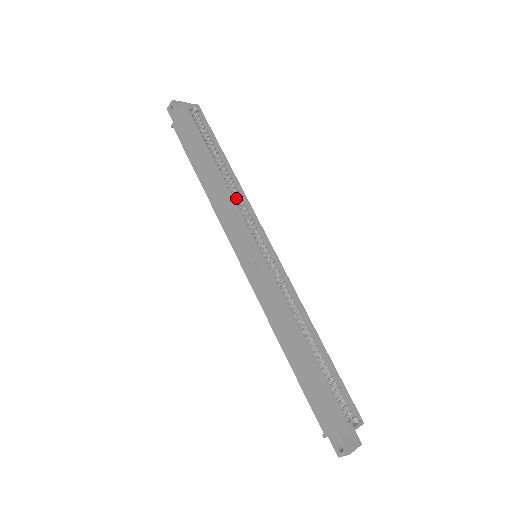
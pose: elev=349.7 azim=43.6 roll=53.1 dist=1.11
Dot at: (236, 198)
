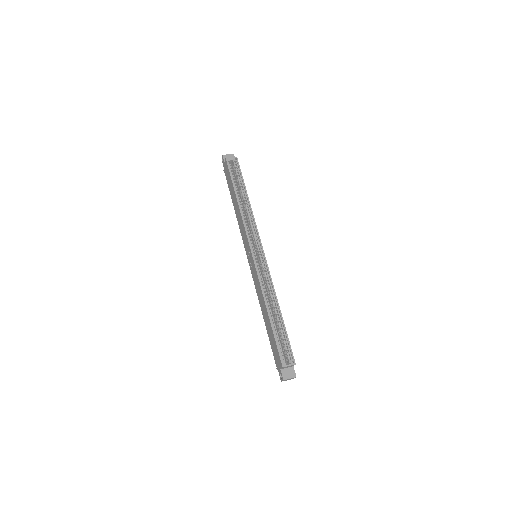
Dot at: (248, 219)
